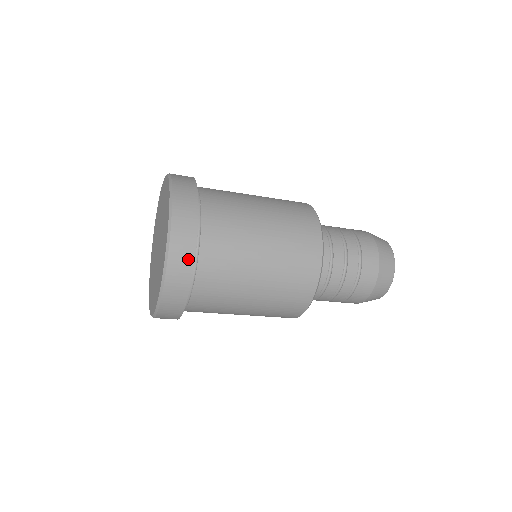
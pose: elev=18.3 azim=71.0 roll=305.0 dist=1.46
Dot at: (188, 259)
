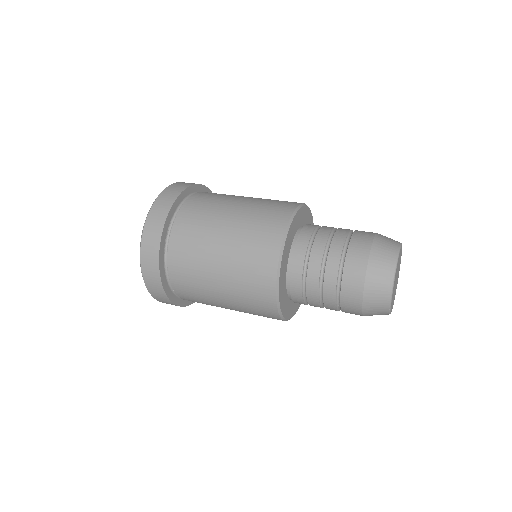
Dot at: occluded
